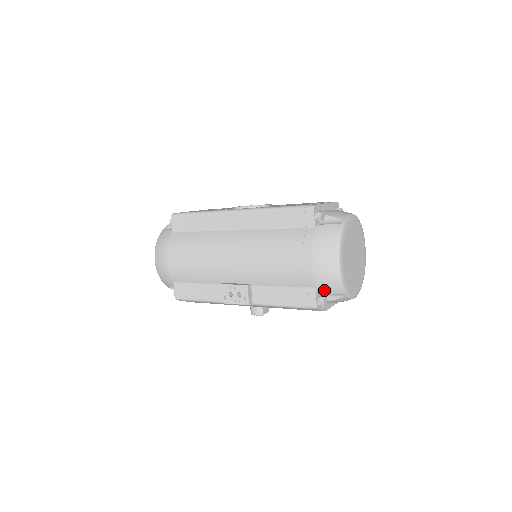
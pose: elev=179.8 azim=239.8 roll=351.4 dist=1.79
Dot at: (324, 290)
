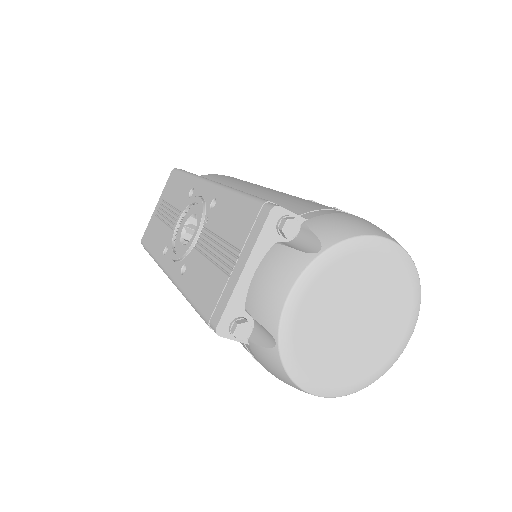
Dot at: occluded
